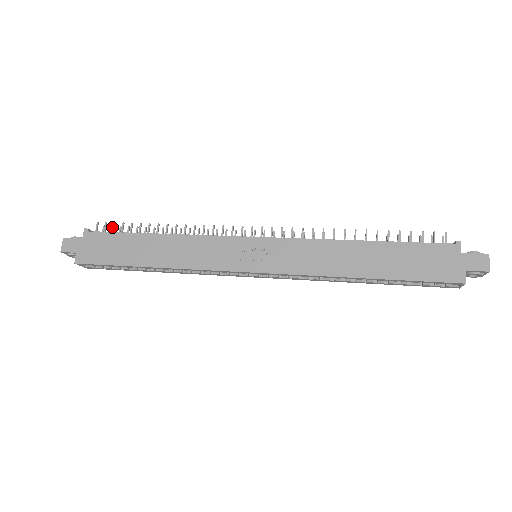
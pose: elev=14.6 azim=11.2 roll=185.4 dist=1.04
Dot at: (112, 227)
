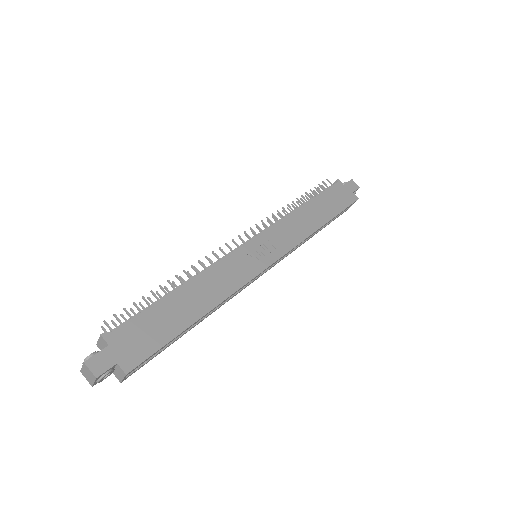
Dot at: (113, 321)
